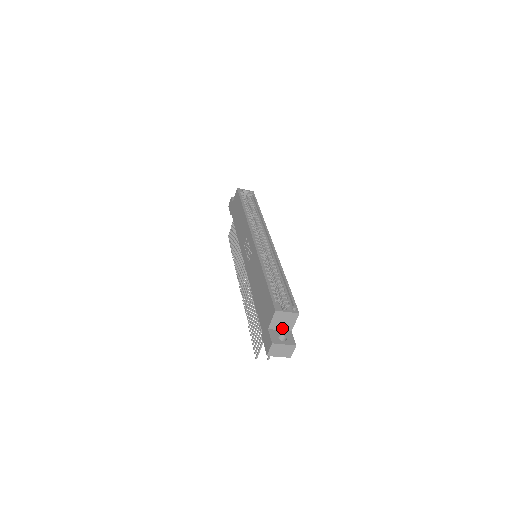
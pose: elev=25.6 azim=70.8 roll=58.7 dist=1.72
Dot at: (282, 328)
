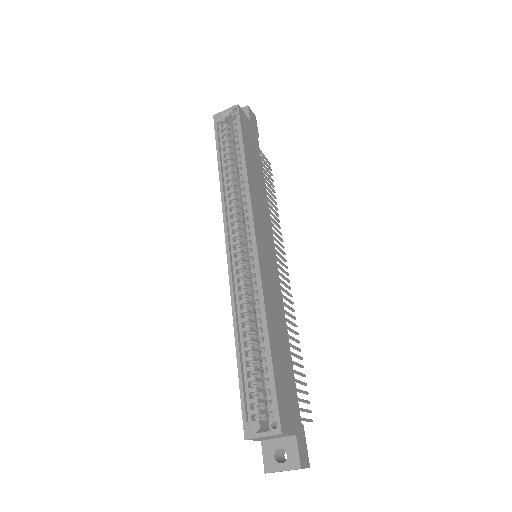
Dot at: (278, 437)
